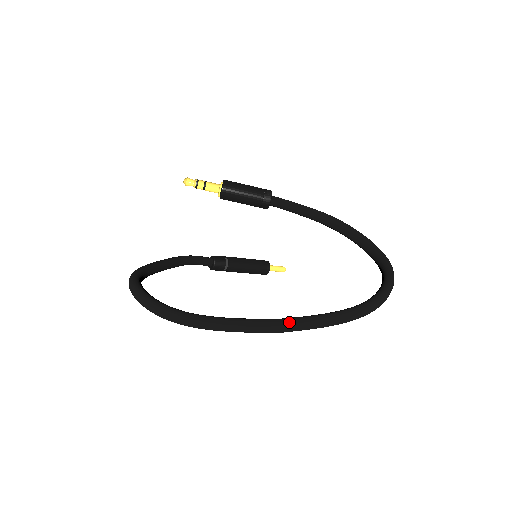
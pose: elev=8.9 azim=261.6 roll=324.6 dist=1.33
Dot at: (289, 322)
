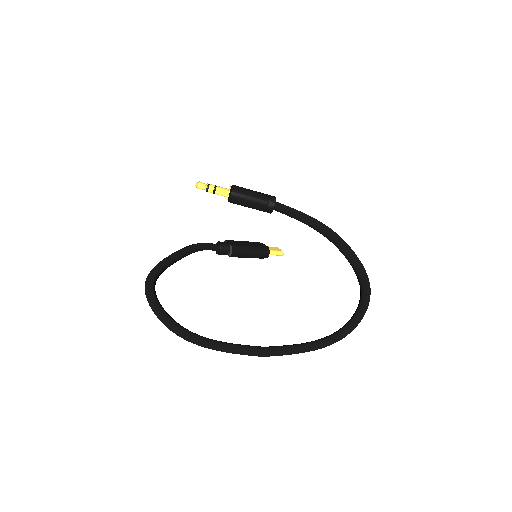
Dot at: (272, 351)
